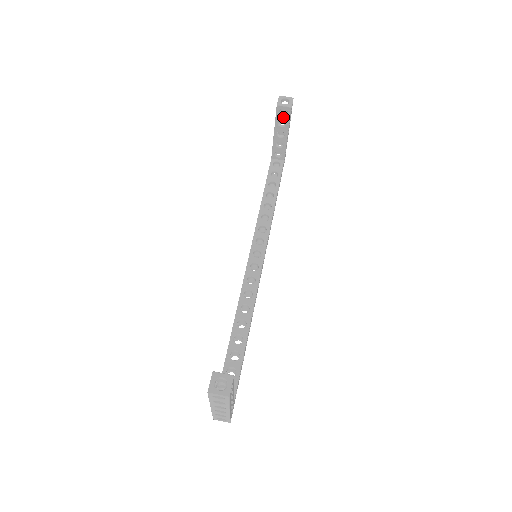
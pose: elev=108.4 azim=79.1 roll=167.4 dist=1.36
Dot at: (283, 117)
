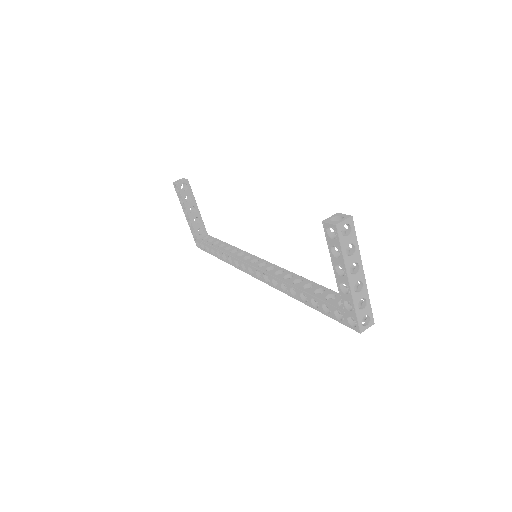
Dot at: (186, 192)
